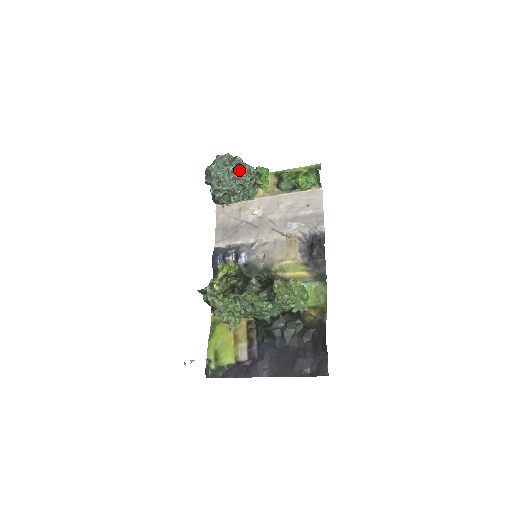
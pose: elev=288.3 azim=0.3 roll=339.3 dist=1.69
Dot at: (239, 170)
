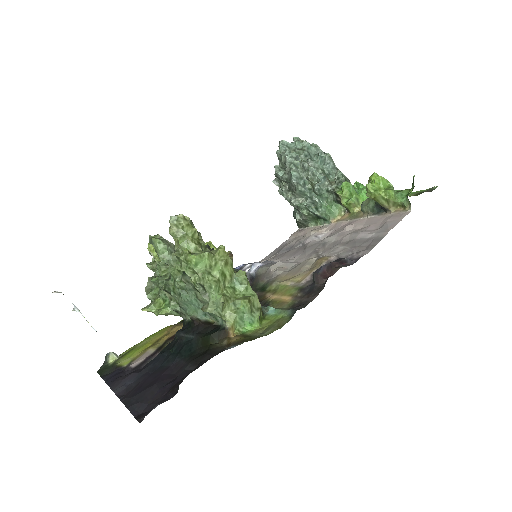
Dot at: (318, 165)
